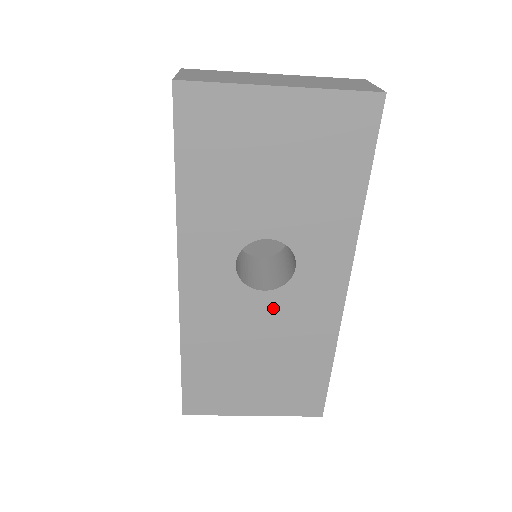
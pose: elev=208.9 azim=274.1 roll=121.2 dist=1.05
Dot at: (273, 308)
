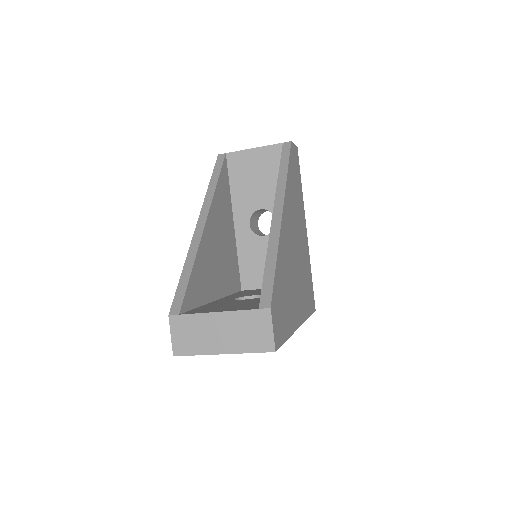
Dot at: occluded
